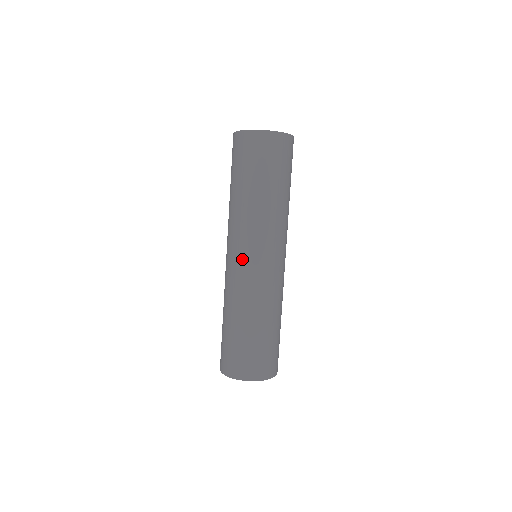
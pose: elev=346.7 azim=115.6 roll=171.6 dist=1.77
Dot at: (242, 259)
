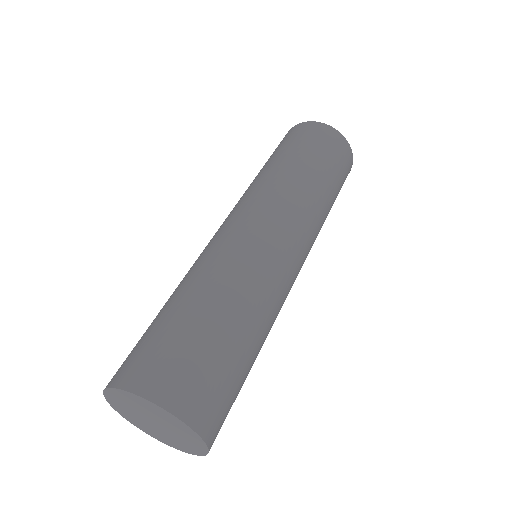
Dot at: (228, 223)
